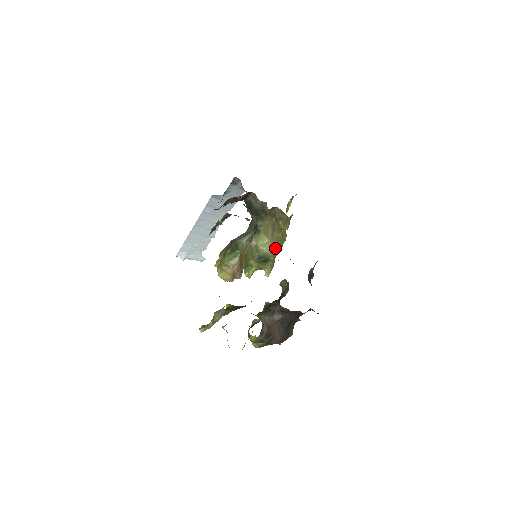
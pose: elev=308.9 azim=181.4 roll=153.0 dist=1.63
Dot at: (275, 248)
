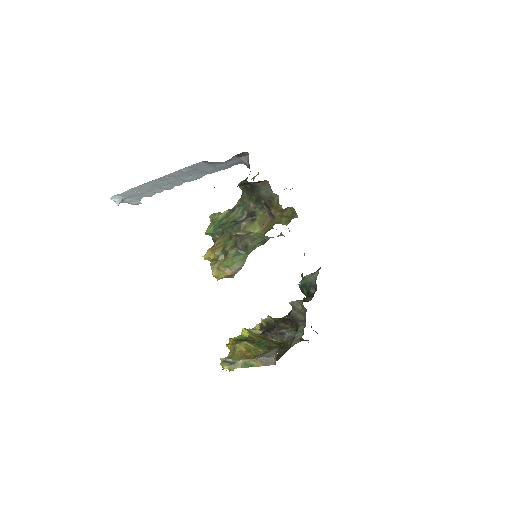
Dot at: occluded
